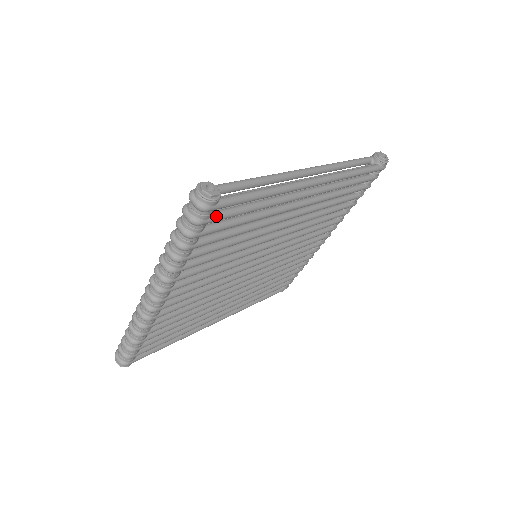
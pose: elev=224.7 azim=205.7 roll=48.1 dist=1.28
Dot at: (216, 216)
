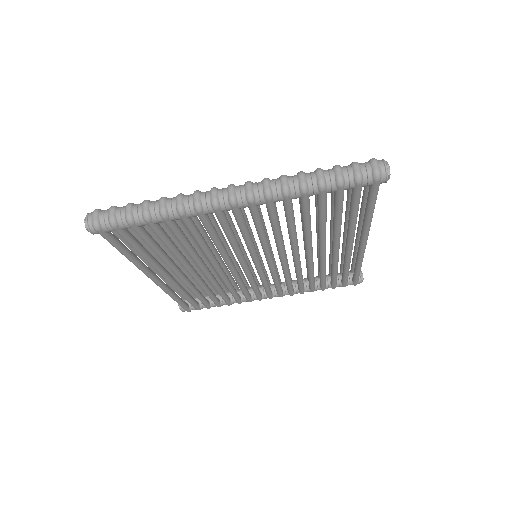
Dot at: occluded
